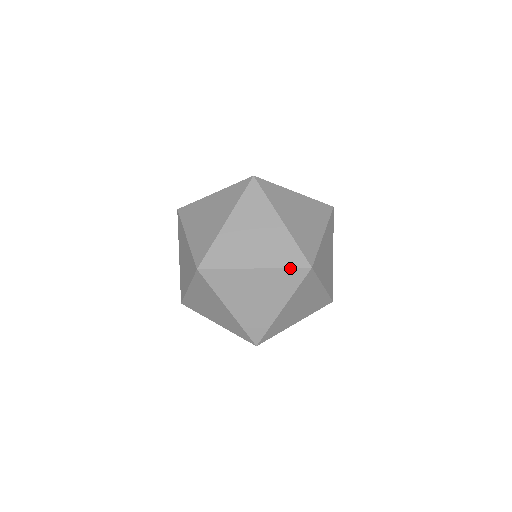
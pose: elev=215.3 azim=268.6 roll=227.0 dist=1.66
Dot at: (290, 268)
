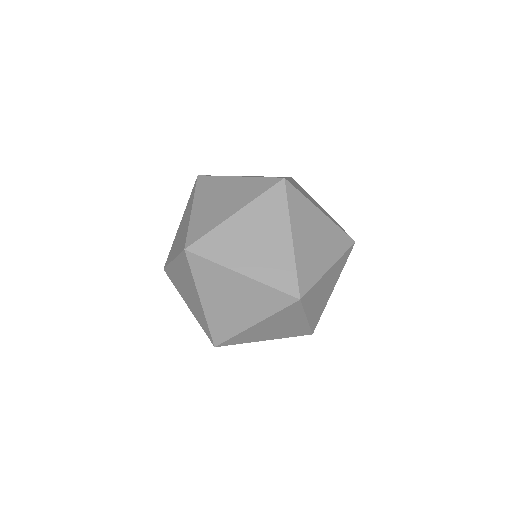
Dot at: (343, 231)
